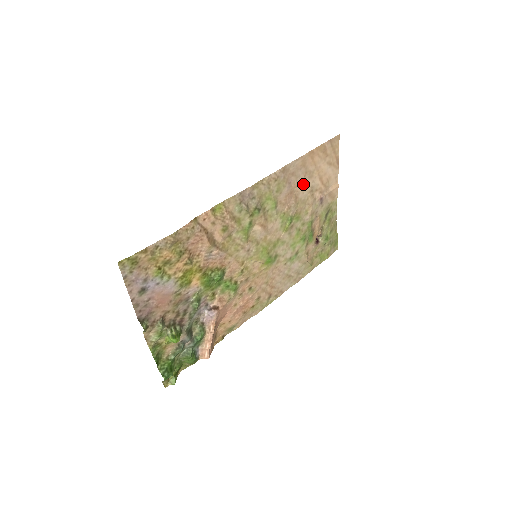
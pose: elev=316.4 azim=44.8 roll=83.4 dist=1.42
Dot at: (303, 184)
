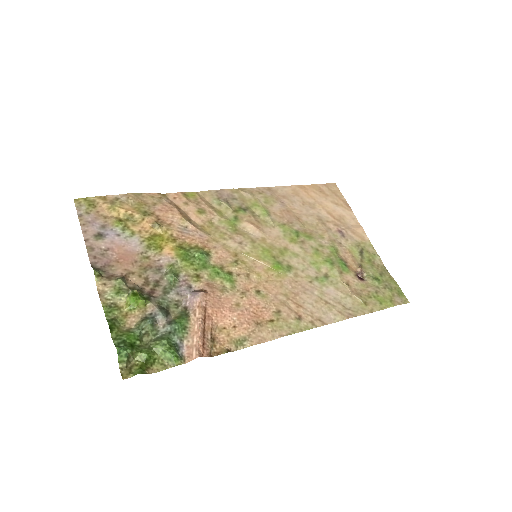
Dot at: (304, 211)
